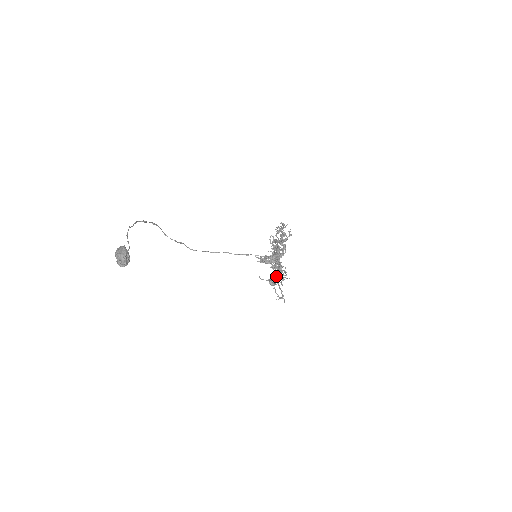
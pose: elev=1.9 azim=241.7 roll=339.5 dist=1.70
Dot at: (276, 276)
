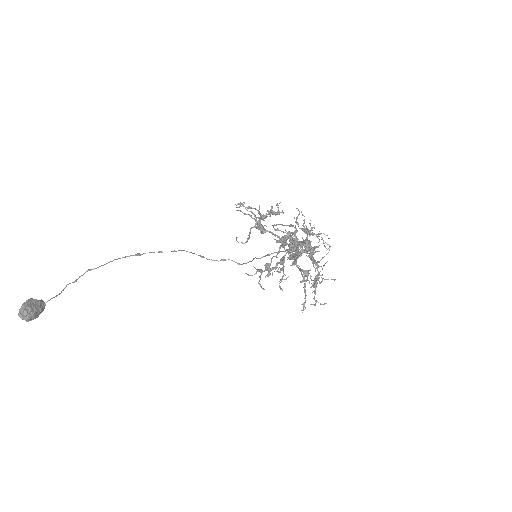
Dot at: (305, 274)
